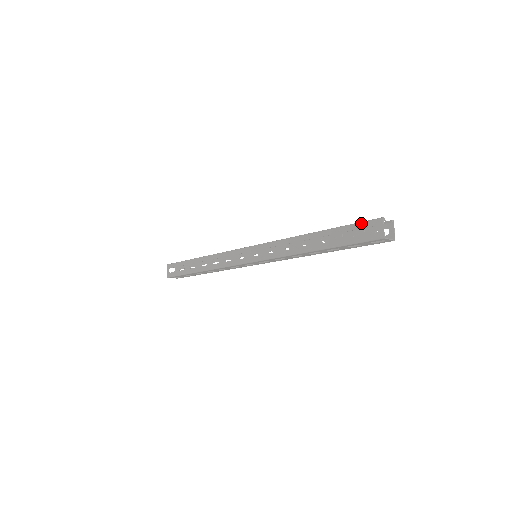
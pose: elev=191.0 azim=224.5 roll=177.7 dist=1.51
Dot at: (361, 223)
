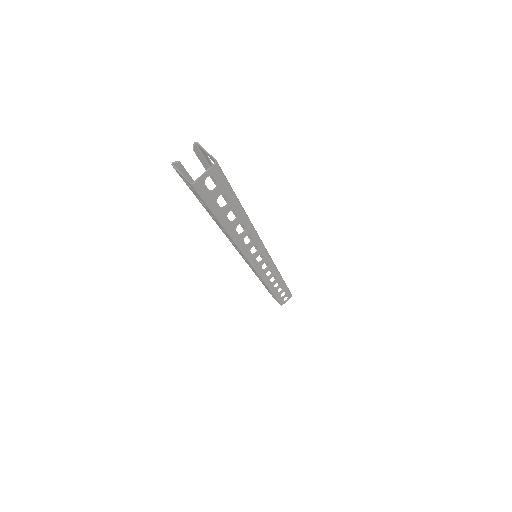
Dot at: occluded
